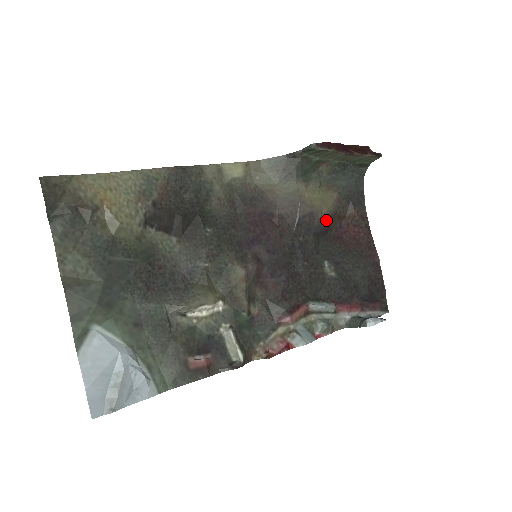
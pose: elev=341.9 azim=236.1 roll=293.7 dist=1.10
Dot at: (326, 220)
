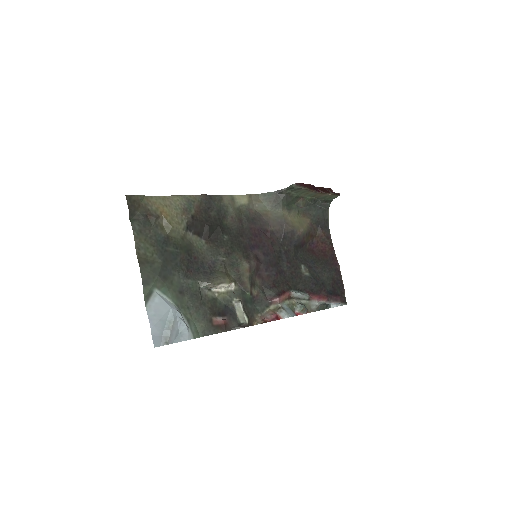
Dot at: (302, 237)
